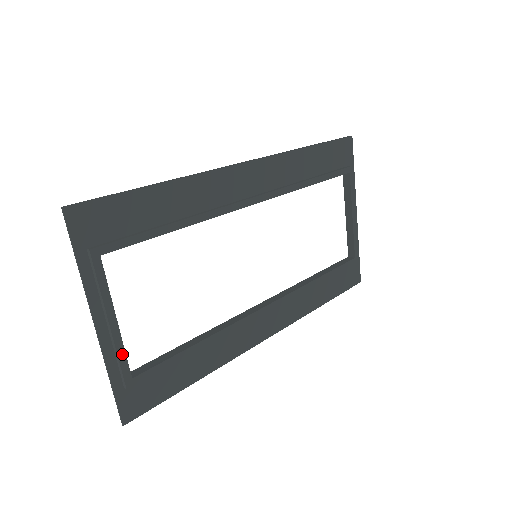
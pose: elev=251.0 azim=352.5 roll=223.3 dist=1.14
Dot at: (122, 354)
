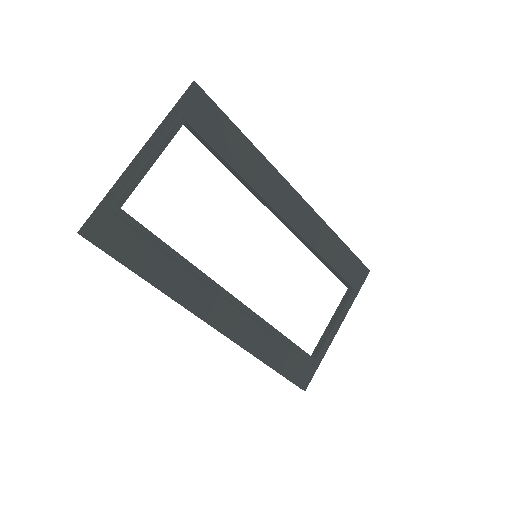
Dot at: (134, 185)
